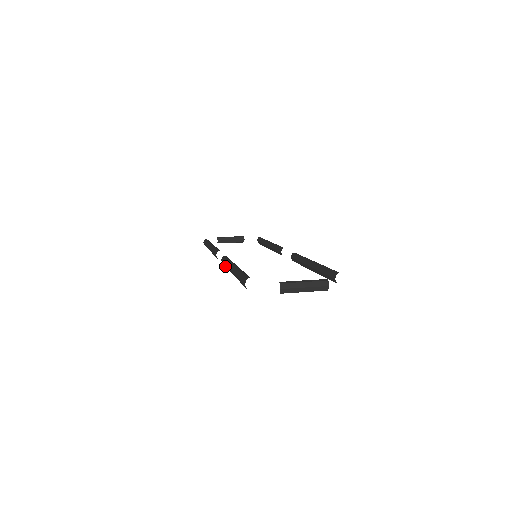
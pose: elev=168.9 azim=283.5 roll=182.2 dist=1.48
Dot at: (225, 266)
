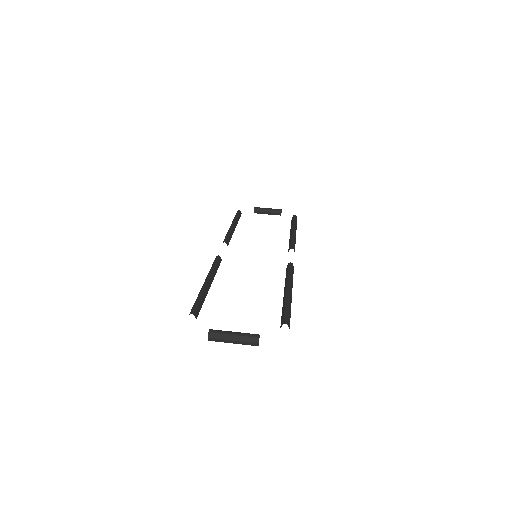
Dot at: occluded
